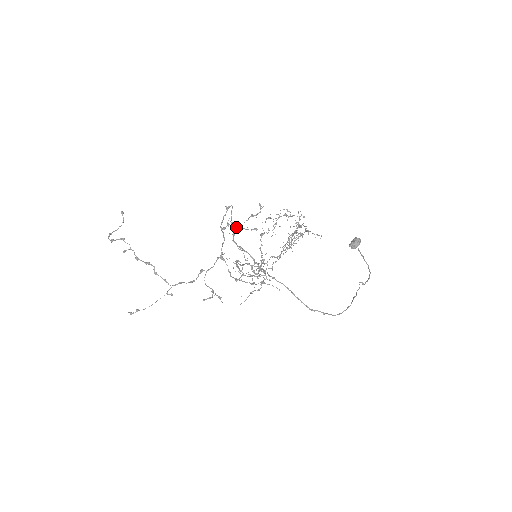
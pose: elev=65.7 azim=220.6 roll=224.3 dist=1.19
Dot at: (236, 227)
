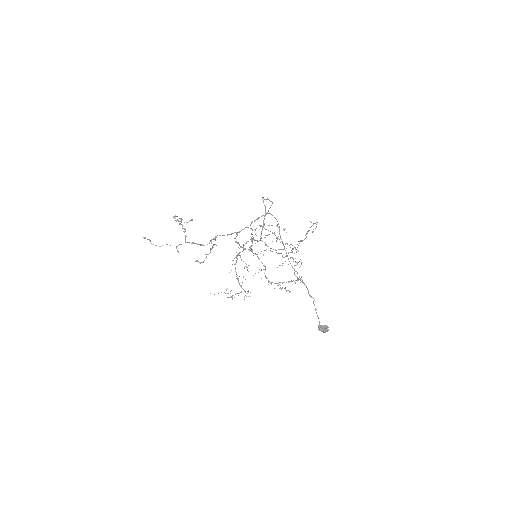
Dot at: (261, 226)
